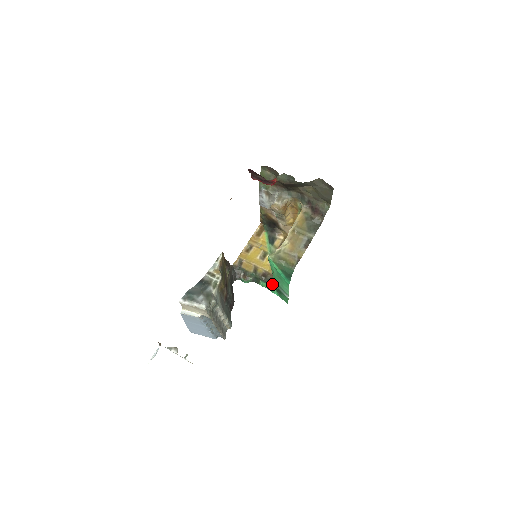
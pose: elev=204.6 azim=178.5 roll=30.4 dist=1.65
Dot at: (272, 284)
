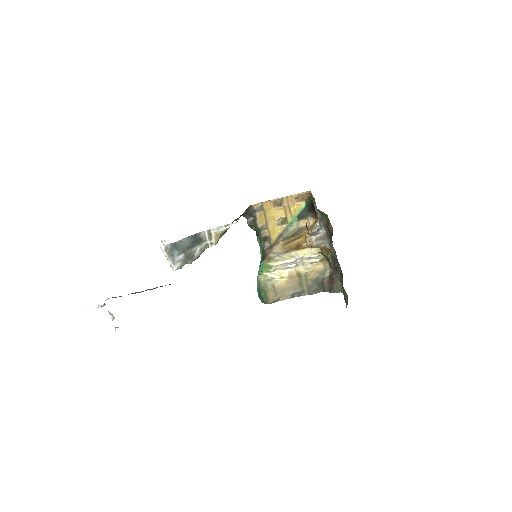
Dot at: (263, 251)
